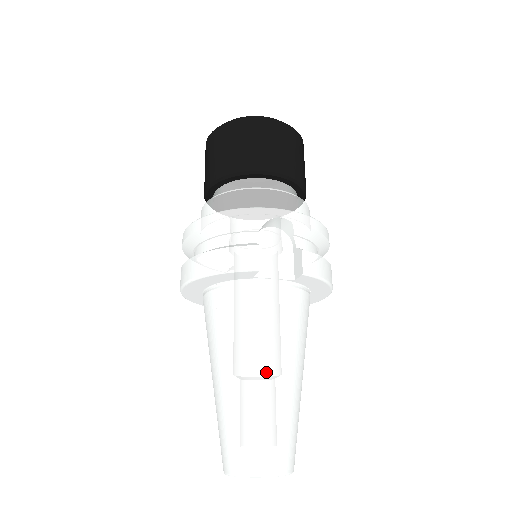
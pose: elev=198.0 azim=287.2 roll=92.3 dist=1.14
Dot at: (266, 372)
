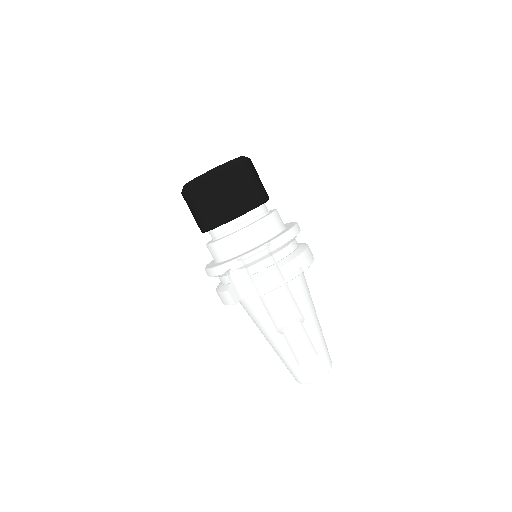
Dot at: (278, 341)
